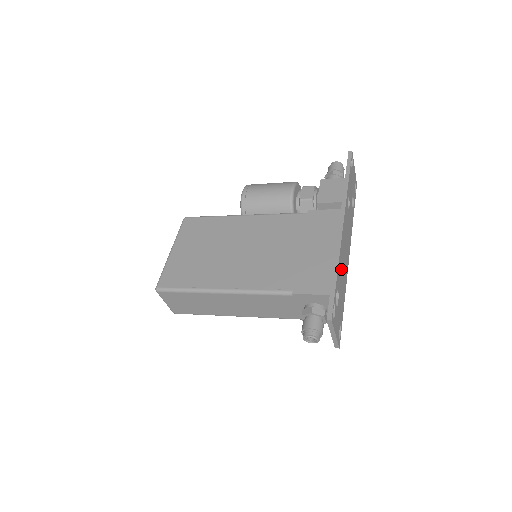
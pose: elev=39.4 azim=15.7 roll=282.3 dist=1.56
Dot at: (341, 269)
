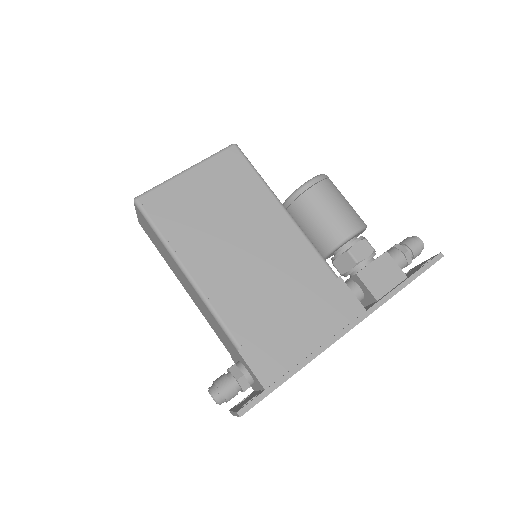
Dot at: occluded
